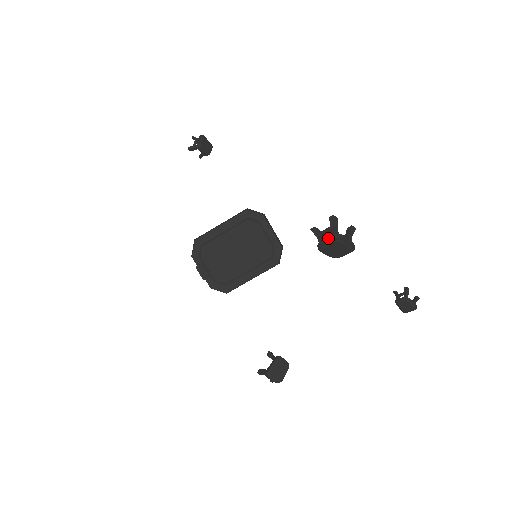
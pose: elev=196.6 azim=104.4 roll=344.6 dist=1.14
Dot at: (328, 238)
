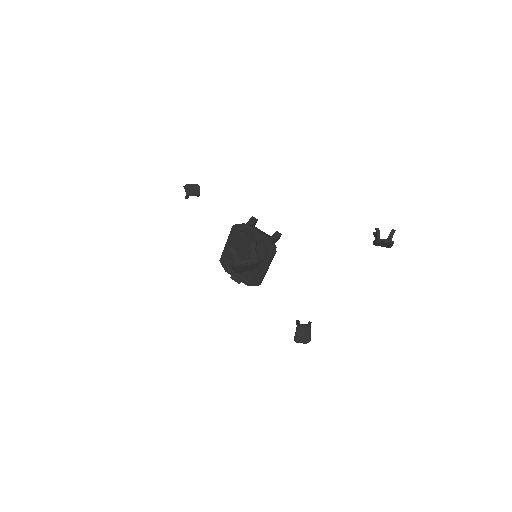
Dot at: (232, 267)
